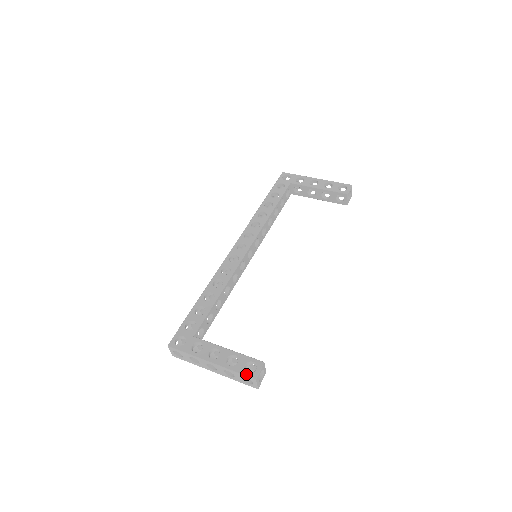
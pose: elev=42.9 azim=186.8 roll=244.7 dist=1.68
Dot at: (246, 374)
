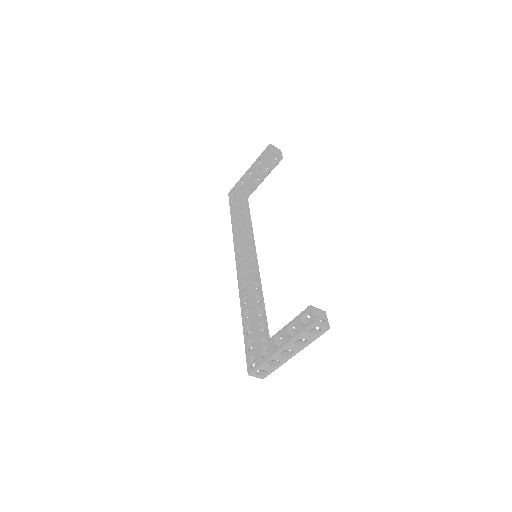
Dot at: (306, 327)
